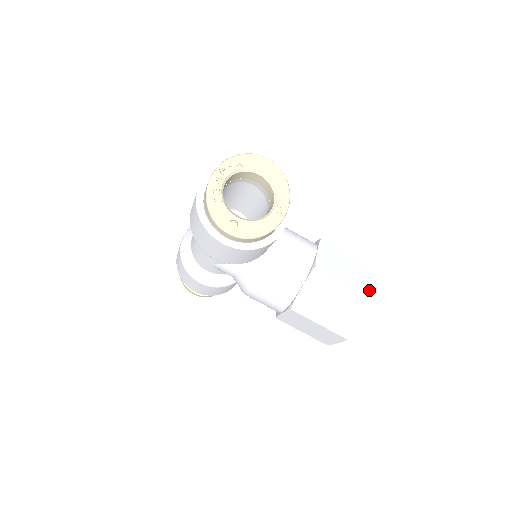
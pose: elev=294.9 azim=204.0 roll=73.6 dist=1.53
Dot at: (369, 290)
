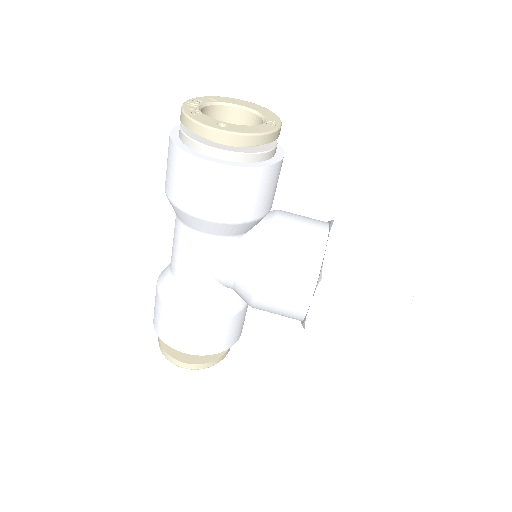
Dot at: occluded
